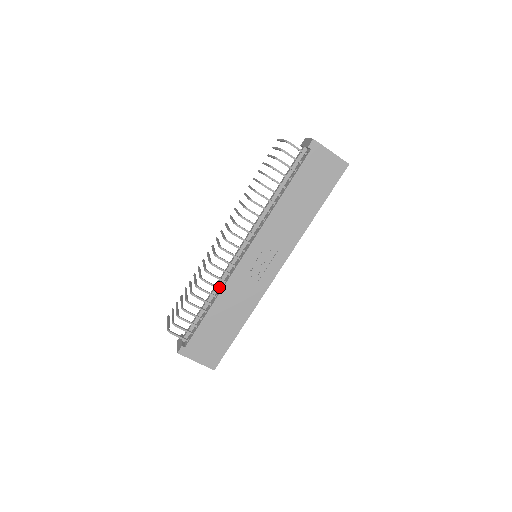
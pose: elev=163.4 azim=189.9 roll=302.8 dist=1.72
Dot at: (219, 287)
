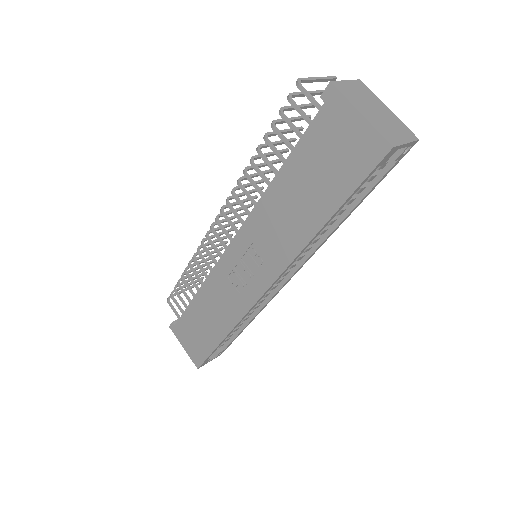
Dot at: occluded
